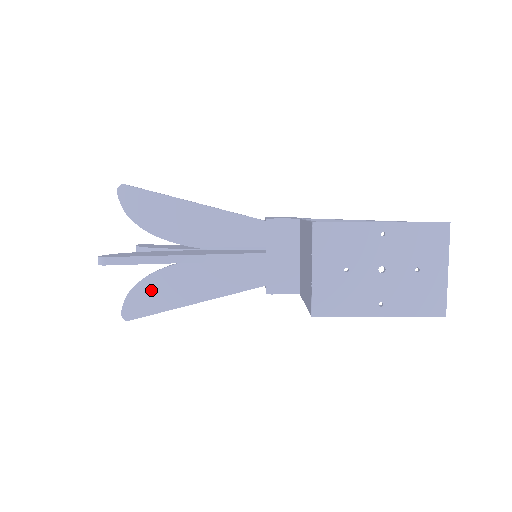
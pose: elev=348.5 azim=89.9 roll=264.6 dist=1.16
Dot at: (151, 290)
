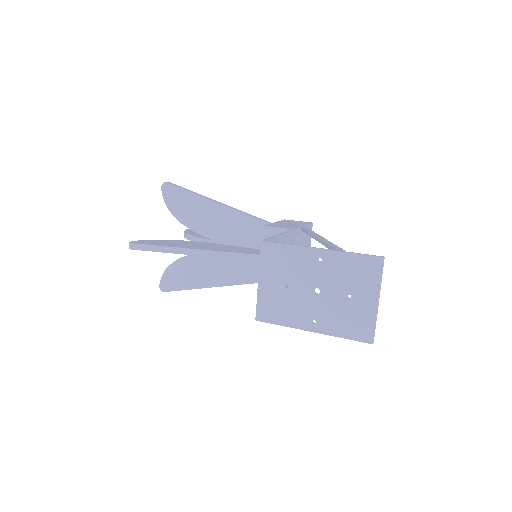
Dot at: (181, 270)
